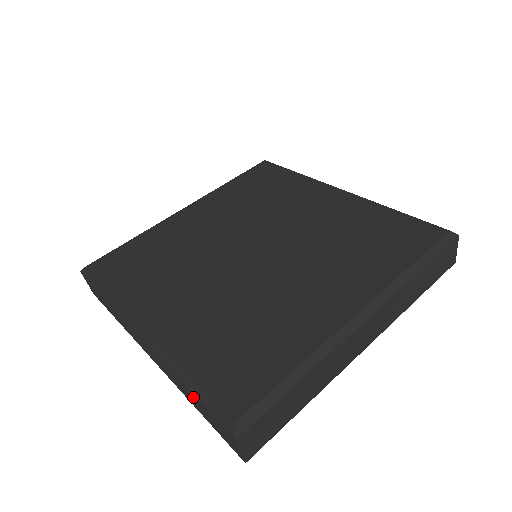
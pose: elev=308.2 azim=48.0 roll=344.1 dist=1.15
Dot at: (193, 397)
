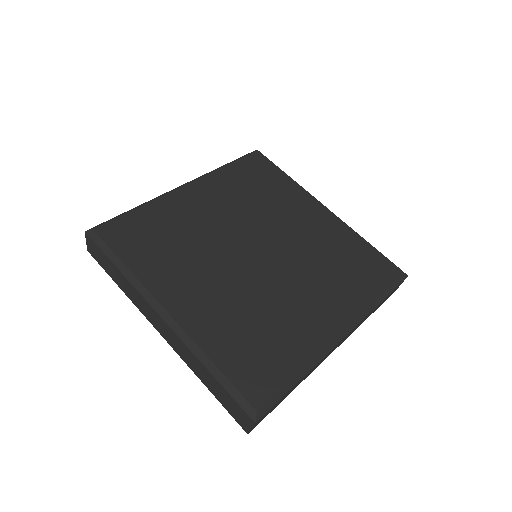
Dot at: (213, 381)
